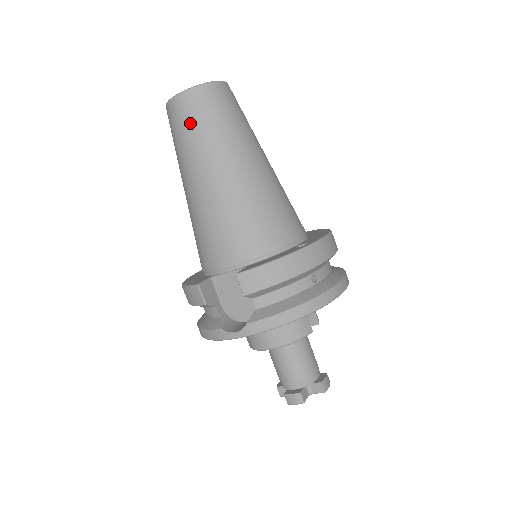
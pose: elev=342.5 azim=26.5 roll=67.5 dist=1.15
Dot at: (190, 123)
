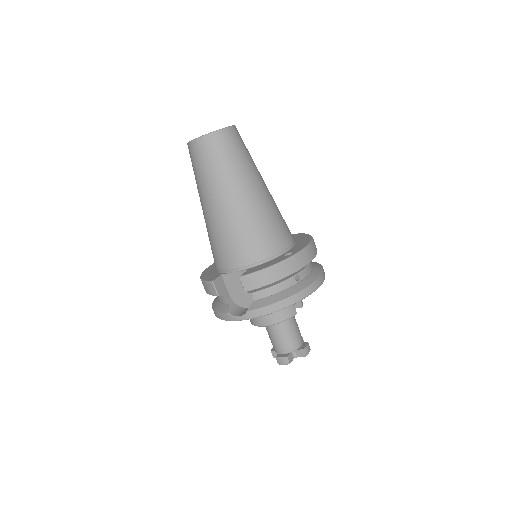
Dot at: (206, 161)
